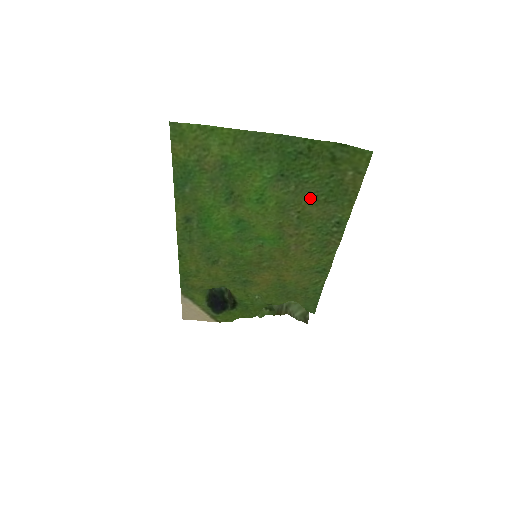
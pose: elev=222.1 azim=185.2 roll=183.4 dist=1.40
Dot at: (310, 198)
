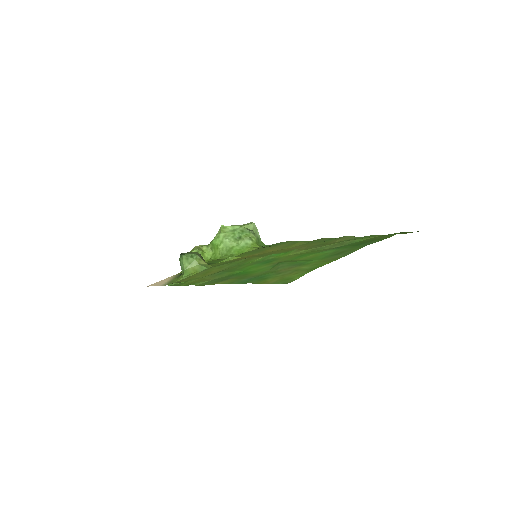
Dot at: (342, 241)
